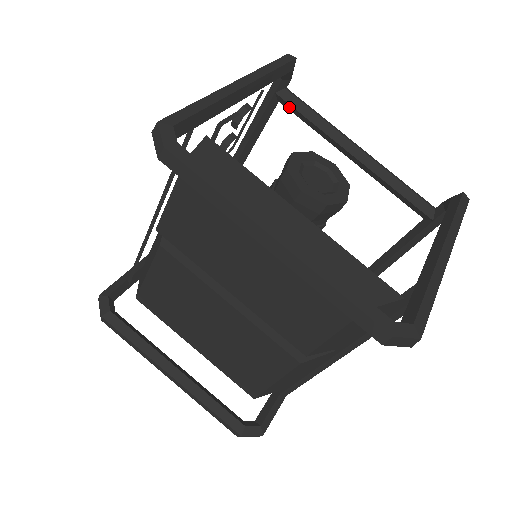
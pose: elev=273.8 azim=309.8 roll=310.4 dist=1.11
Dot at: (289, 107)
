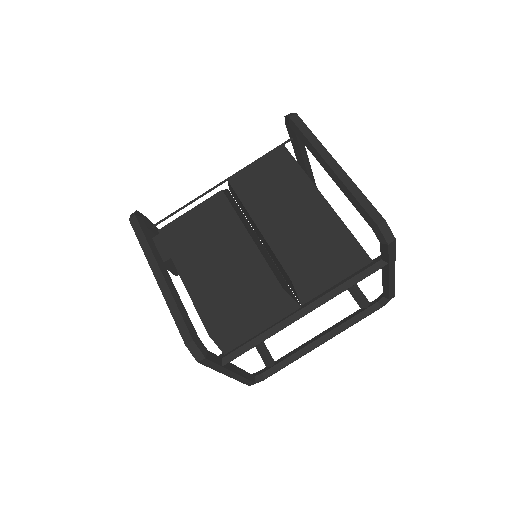
Dot at: occluded
